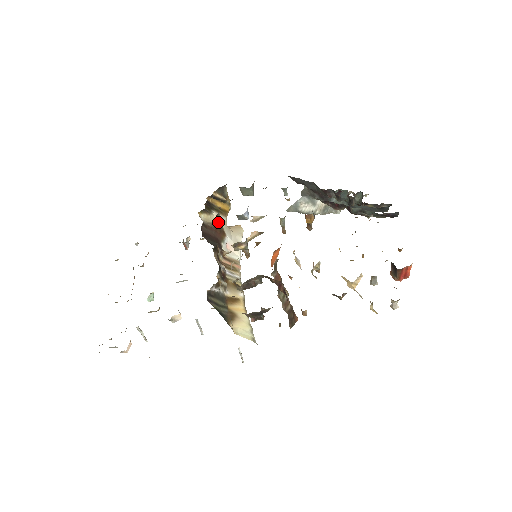
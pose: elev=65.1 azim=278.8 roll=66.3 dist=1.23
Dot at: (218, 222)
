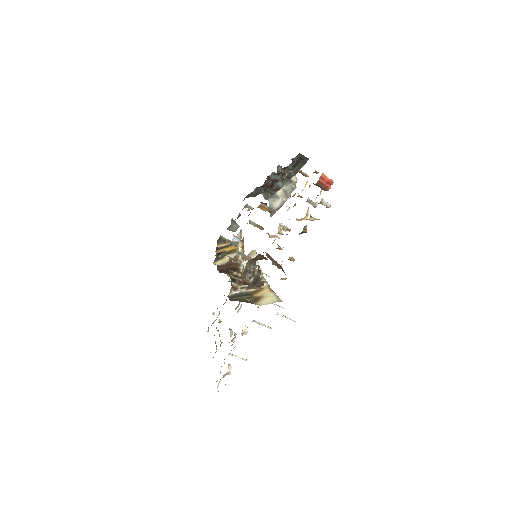
Dot at: occluded
